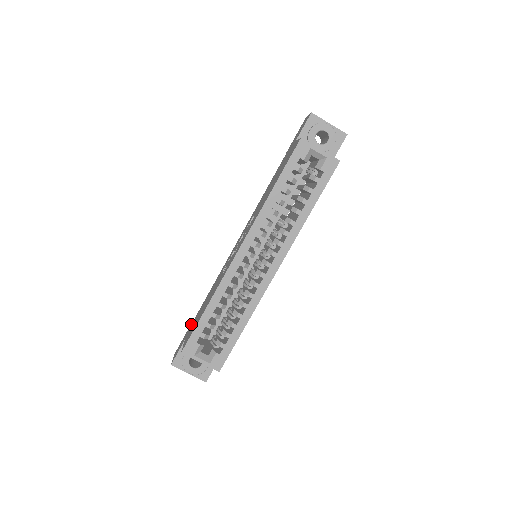
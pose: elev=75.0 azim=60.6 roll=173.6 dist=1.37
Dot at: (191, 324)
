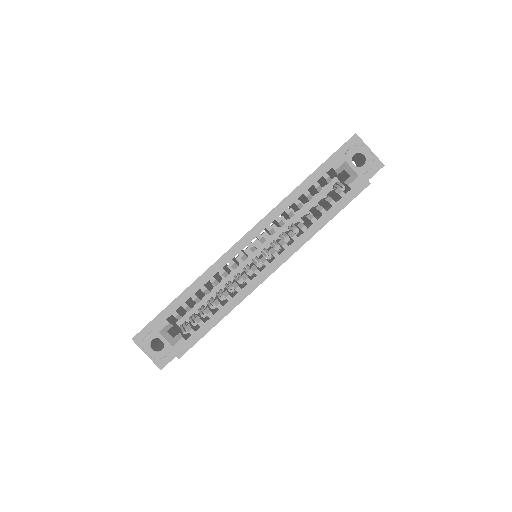
Dot at: occluded
